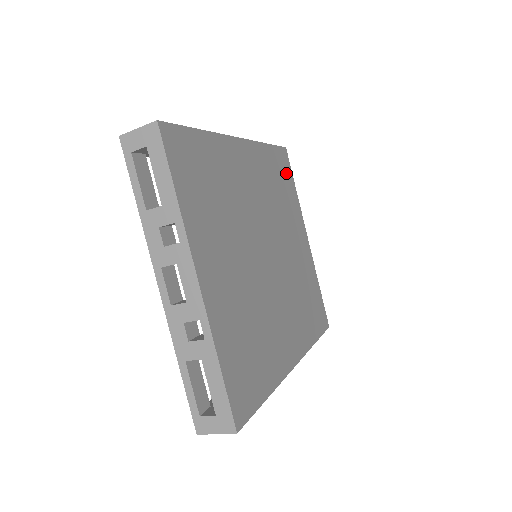
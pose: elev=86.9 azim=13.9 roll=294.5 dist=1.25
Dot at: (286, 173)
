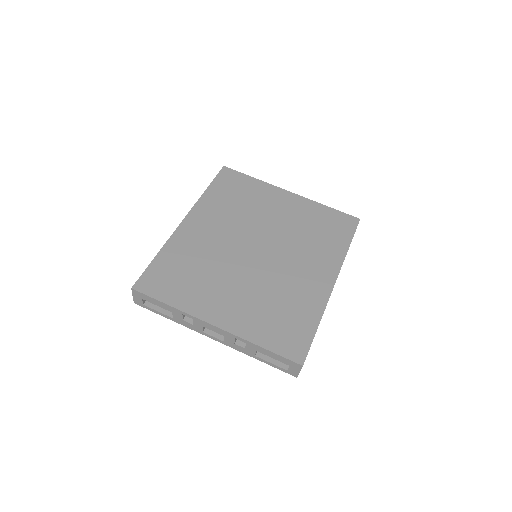
Dot at: (236, 181)
